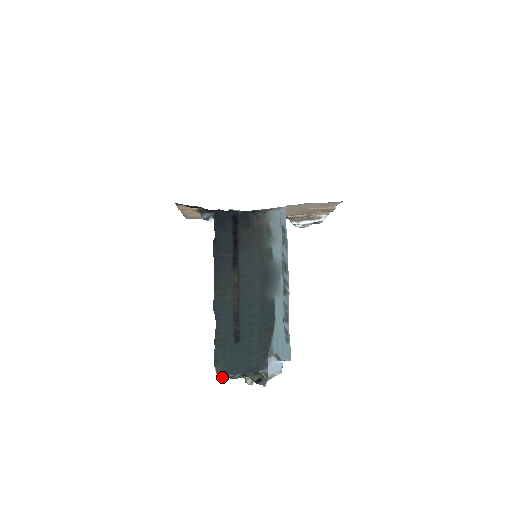
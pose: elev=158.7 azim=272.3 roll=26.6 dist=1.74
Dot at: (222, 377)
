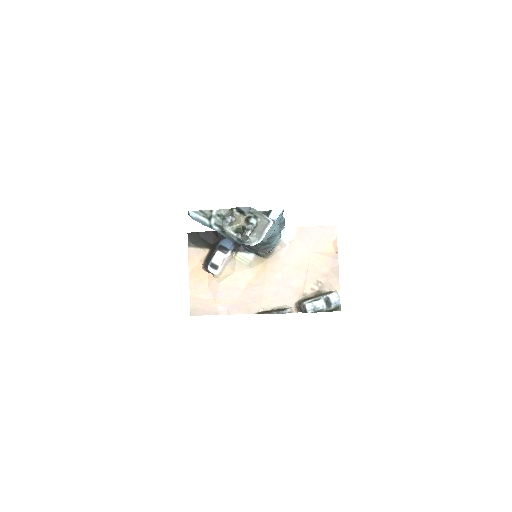
Dot at: (194, 212)
